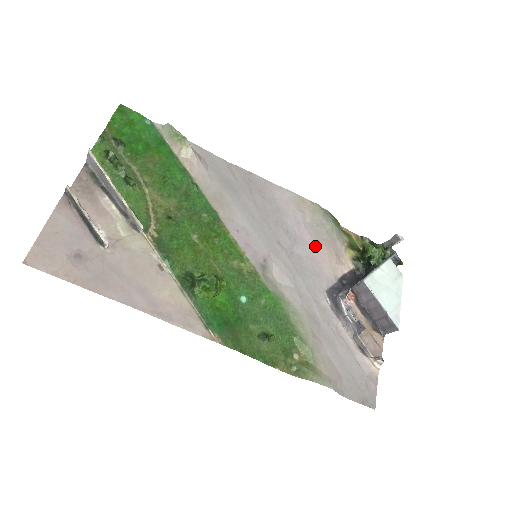
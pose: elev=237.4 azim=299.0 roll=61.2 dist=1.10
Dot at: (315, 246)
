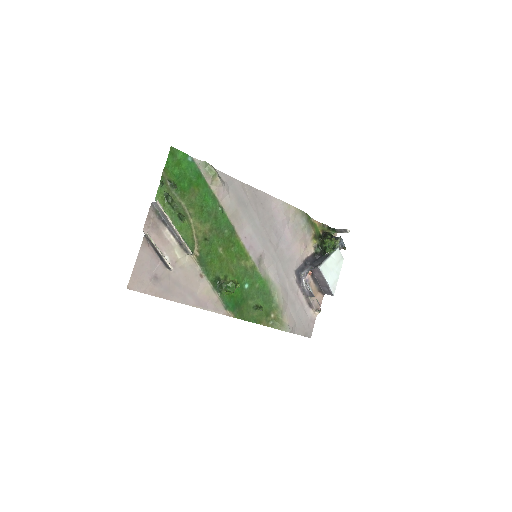
Dot at: (293, 241)
